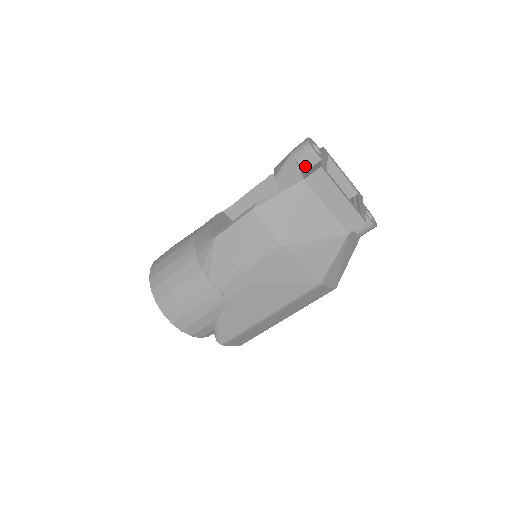
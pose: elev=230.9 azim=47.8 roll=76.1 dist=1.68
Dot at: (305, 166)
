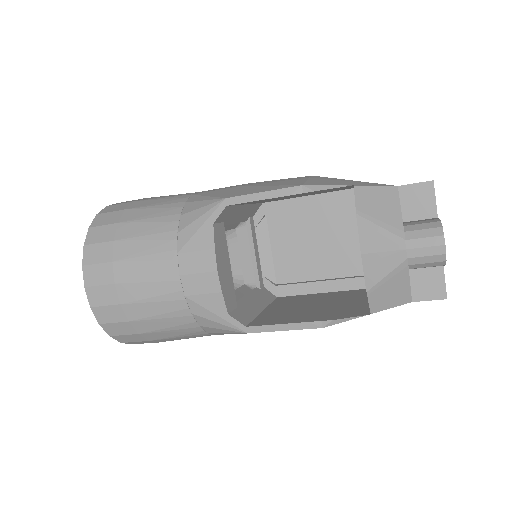
Dot at: occluded
